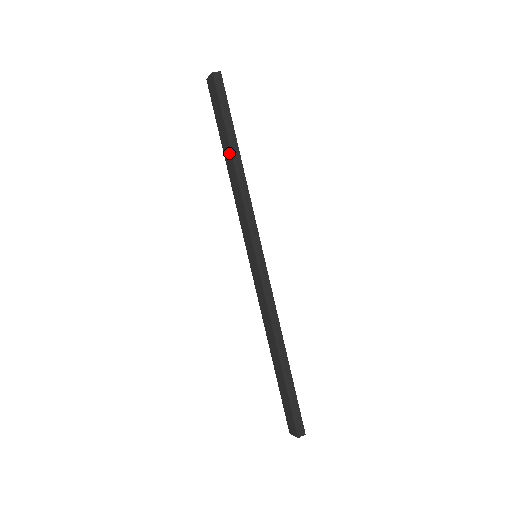
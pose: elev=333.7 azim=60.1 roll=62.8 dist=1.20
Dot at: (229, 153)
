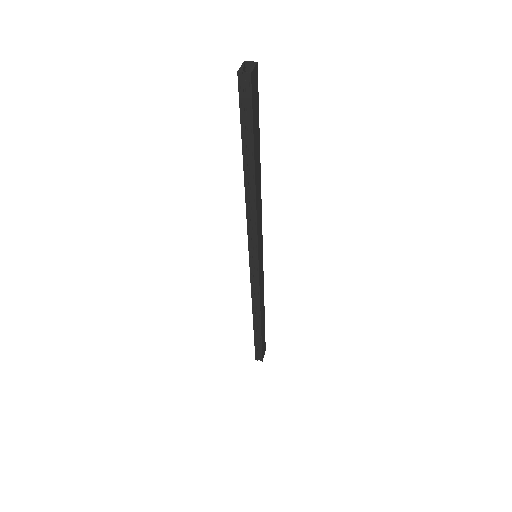
Dot at: (245, 168)
